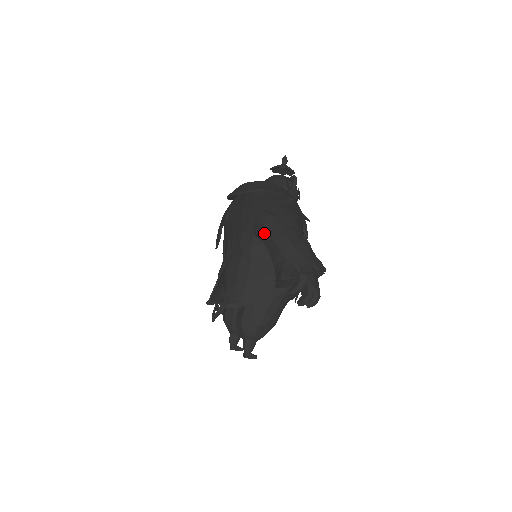
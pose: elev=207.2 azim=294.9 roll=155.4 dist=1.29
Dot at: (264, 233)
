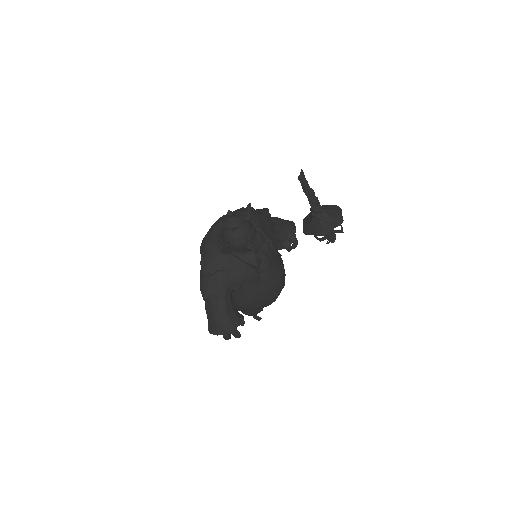
Dot at: occluded
